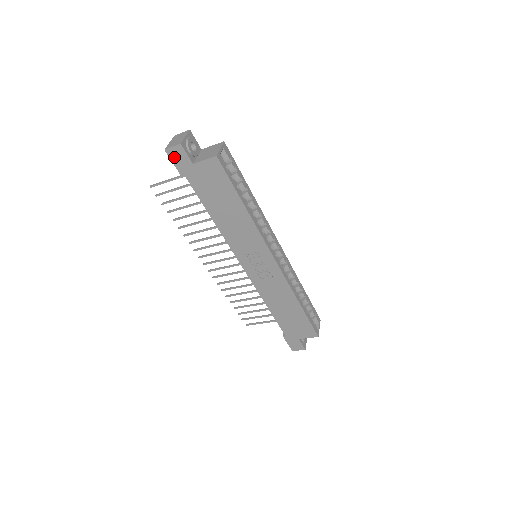
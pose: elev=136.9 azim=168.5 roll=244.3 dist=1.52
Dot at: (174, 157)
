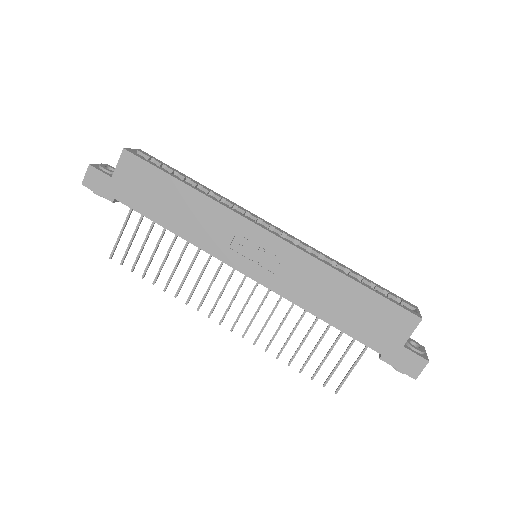
Dot at: (93, 185)
